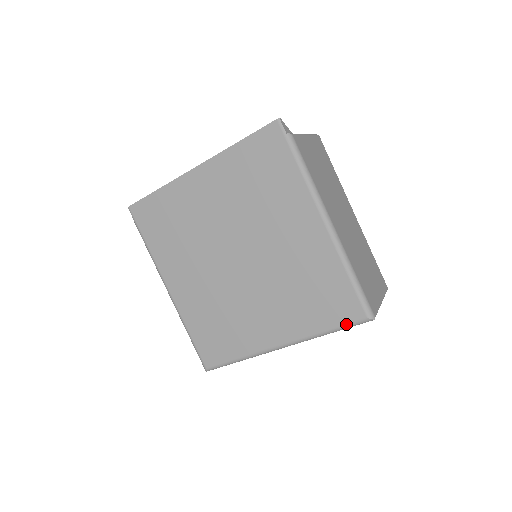
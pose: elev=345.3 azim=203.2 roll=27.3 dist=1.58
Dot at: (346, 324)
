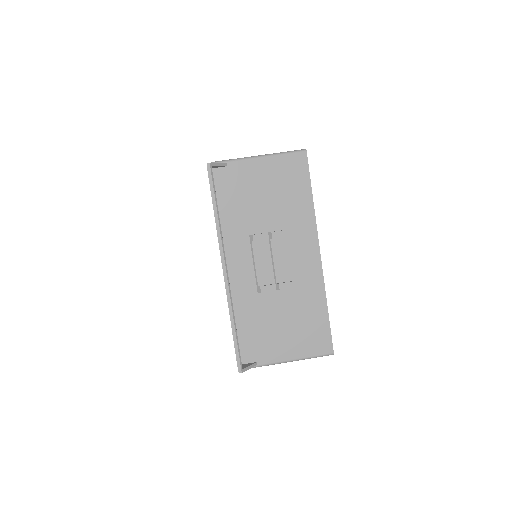
Dot at: occluded
